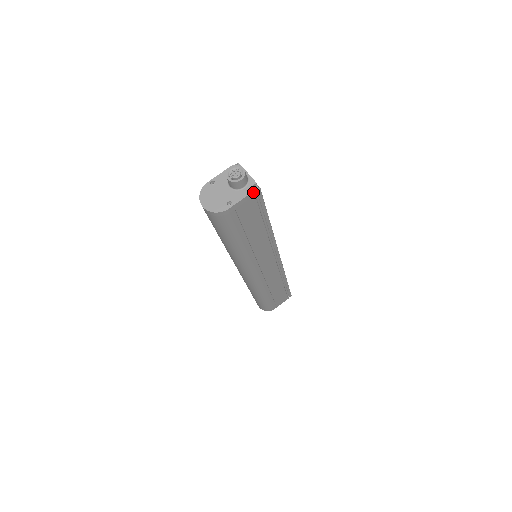
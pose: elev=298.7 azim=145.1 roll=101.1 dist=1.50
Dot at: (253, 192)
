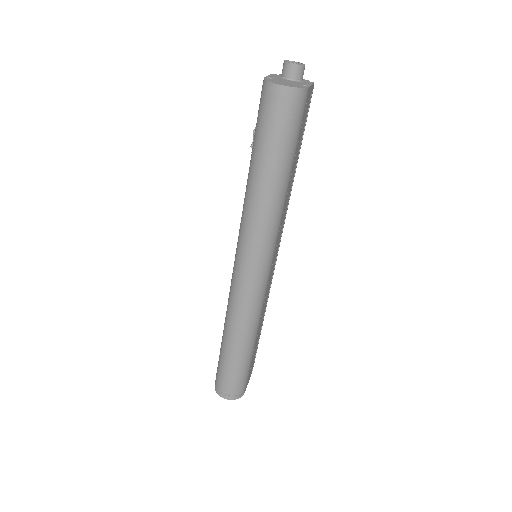
Dot at: (313, 85)
